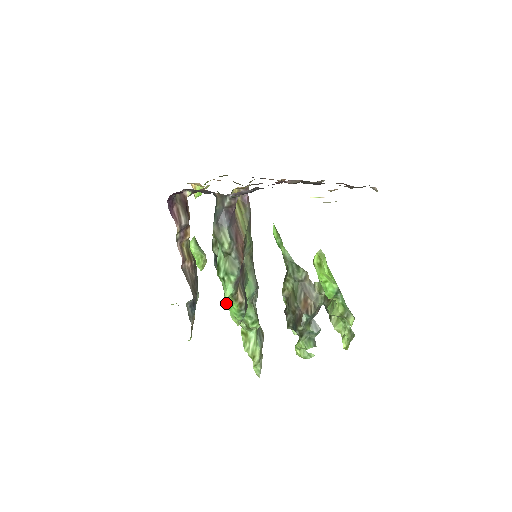
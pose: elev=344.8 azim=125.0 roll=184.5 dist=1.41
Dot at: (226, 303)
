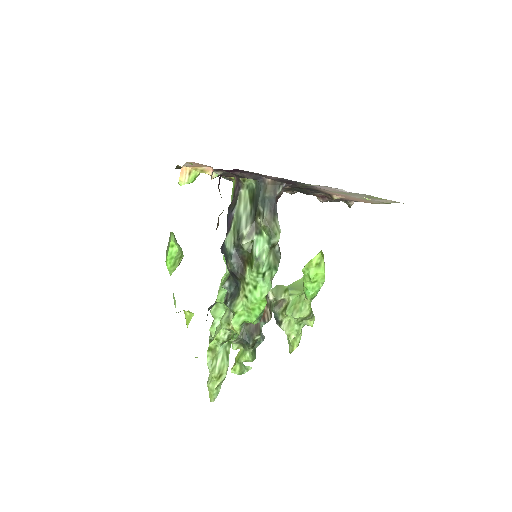
Dot at: (254, 303)
